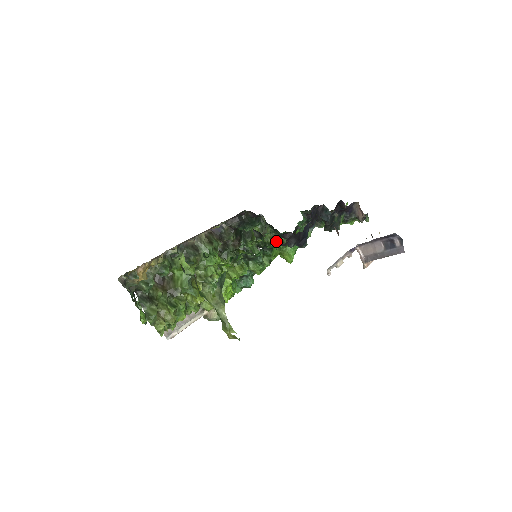
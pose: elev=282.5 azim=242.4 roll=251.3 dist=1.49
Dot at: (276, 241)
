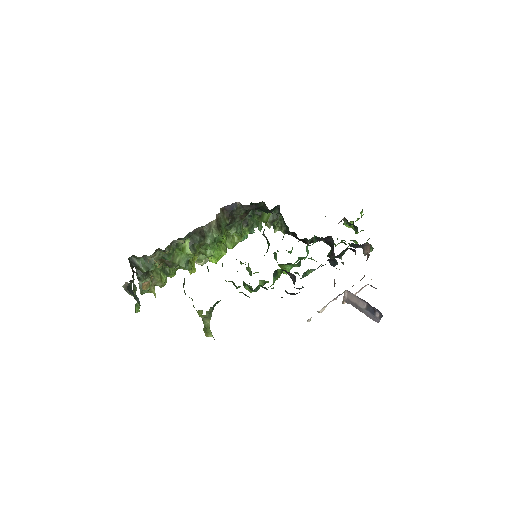
Dot at: (278, 271)
